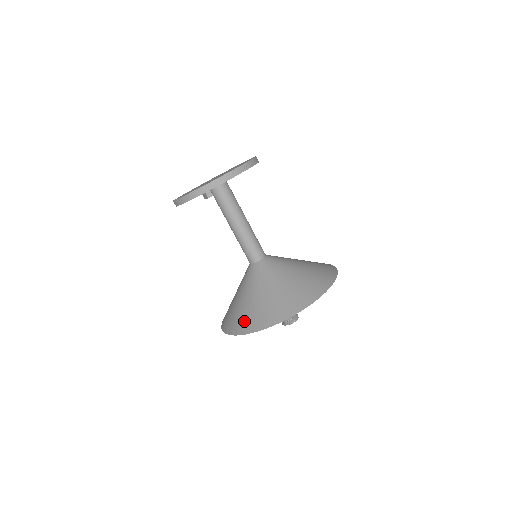
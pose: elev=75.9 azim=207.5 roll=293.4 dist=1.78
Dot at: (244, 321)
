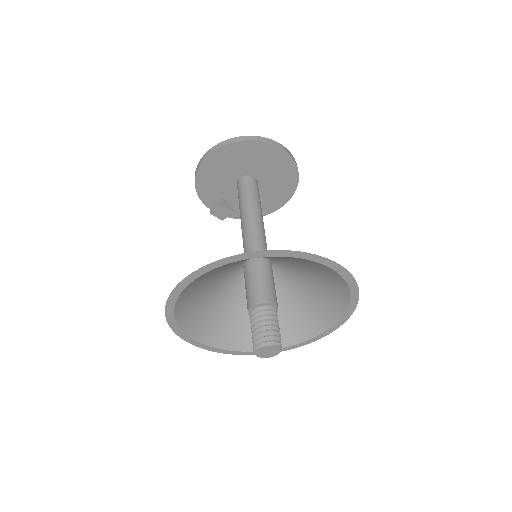
Dot at: occluded
